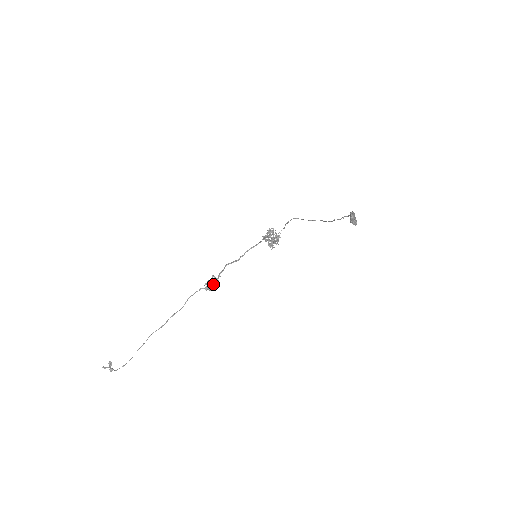
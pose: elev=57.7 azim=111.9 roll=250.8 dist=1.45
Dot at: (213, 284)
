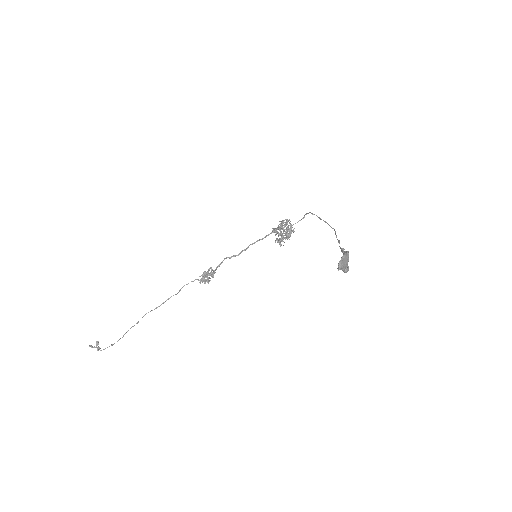
Dot at: (209, 277)
